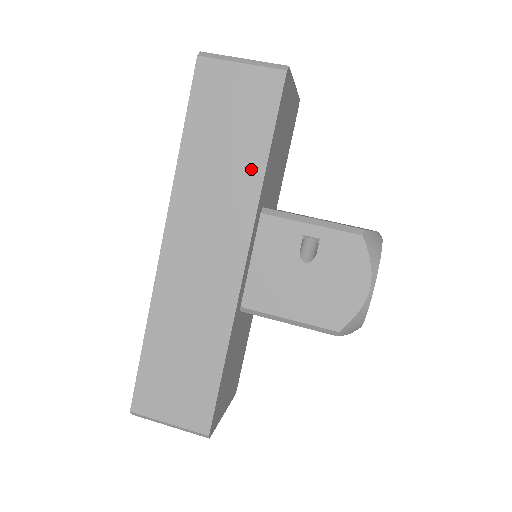
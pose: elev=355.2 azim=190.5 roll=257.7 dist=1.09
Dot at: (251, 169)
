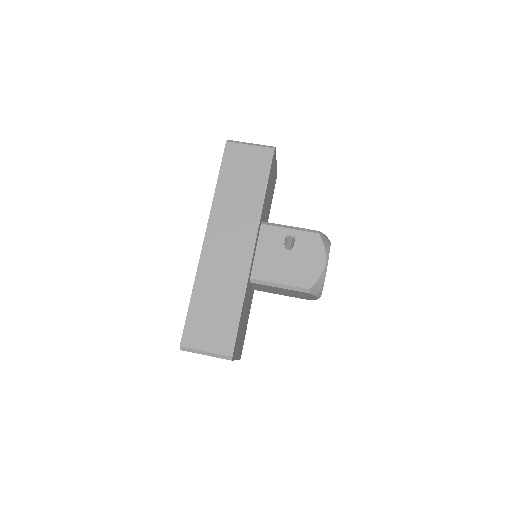
Dot at: (256, 197)
